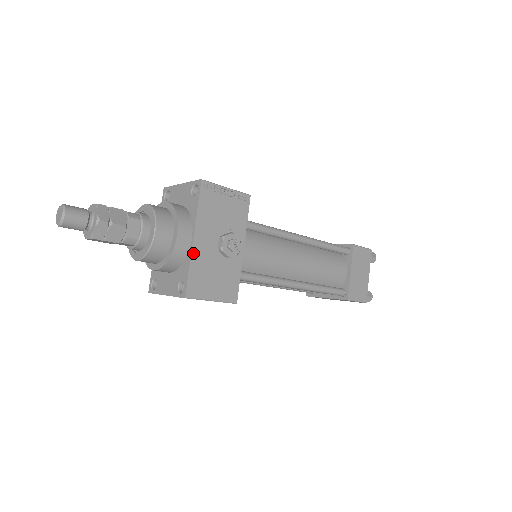
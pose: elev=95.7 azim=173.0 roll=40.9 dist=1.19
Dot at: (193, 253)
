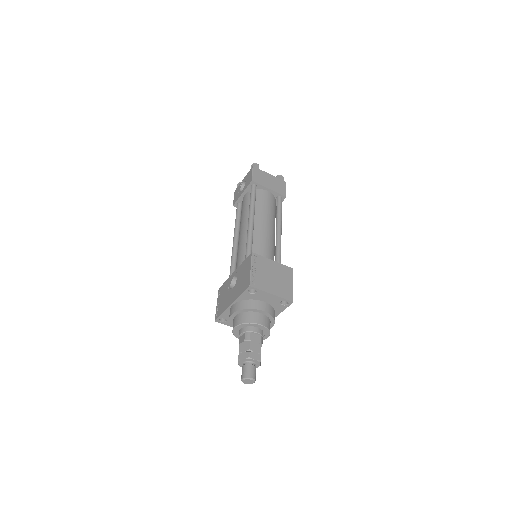
Dot at: occluded
